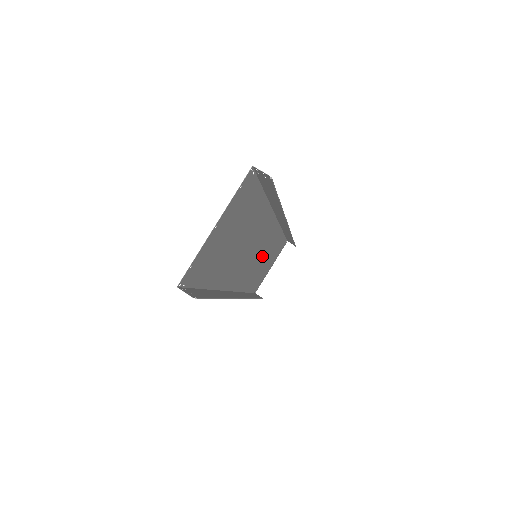
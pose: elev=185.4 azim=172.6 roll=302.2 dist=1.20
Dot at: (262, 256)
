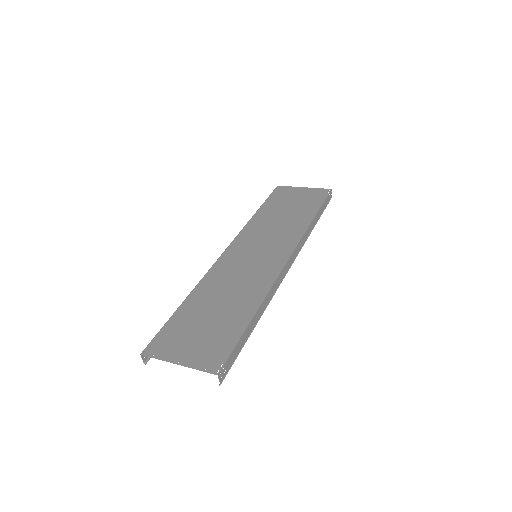
Dot at: (275, 232)
